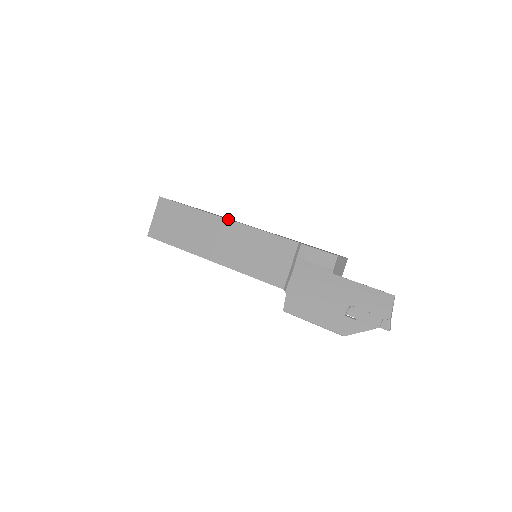
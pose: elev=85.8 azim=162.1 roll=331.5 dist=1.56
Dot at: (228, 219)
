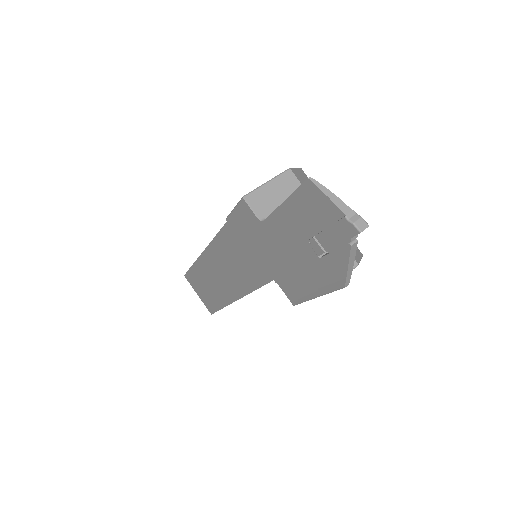
Dot at: (203, 251)
